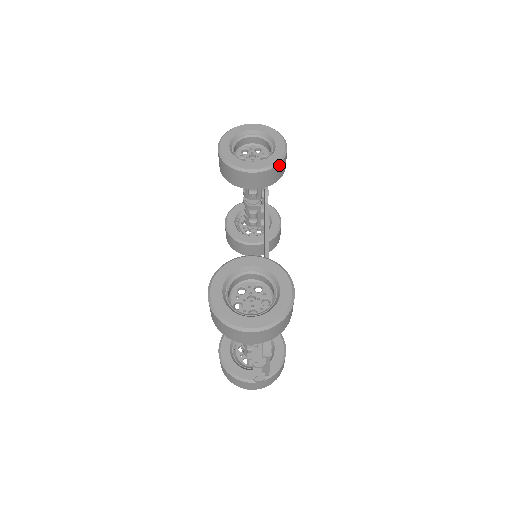
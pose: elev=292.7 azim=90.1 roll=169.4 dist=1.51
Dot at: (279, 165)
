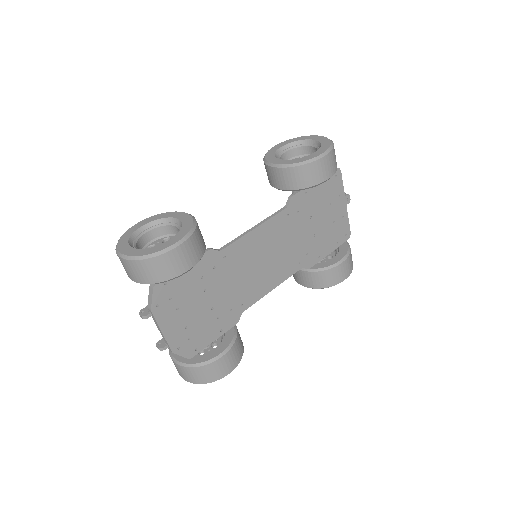
Dot at: (301, 168)
